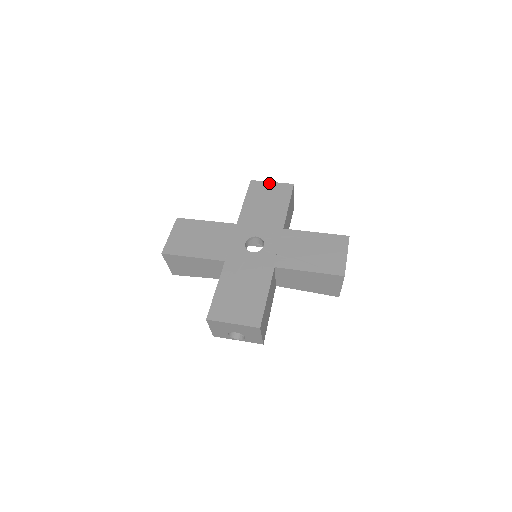
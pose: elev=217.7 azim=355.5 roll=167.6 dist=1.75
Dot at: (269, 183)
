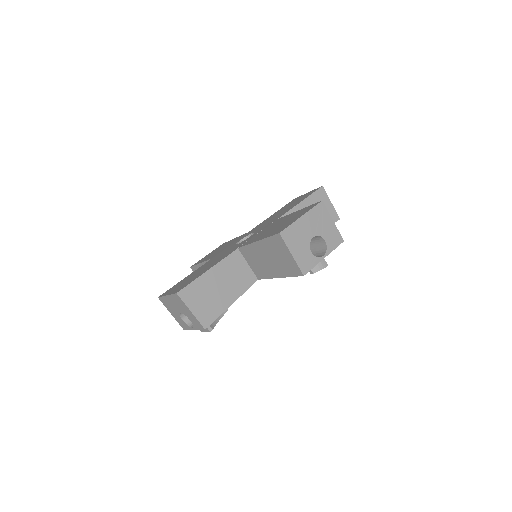
Dot at: (304, 194)
